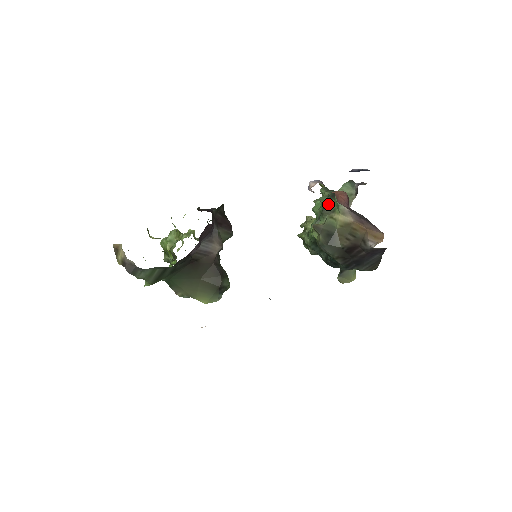
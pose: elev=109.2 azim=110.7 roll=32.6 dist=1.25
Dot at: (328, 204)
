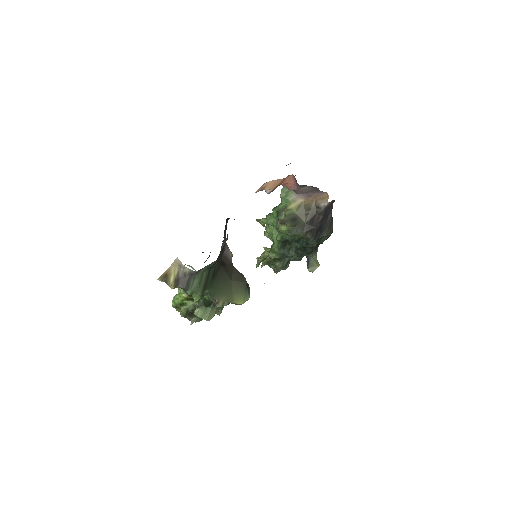
Dot at: (279, 208)
